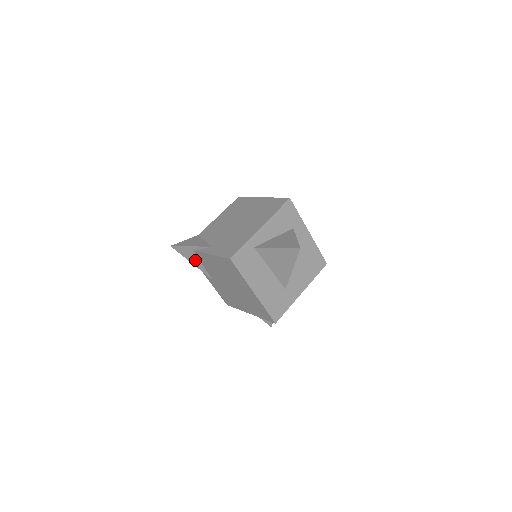
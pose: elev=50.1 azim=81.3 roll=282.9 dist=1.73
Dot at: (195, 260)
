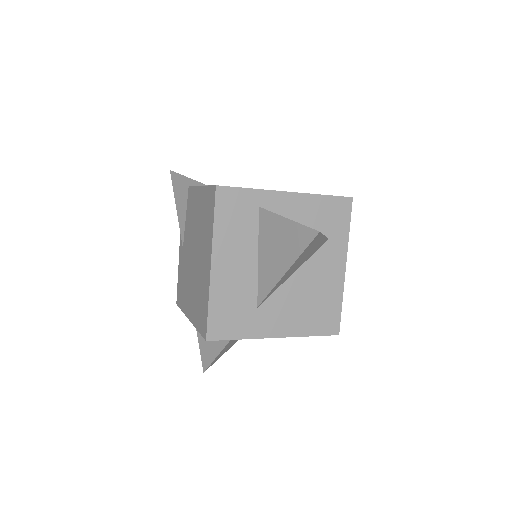
Dot at: (182, 205)
